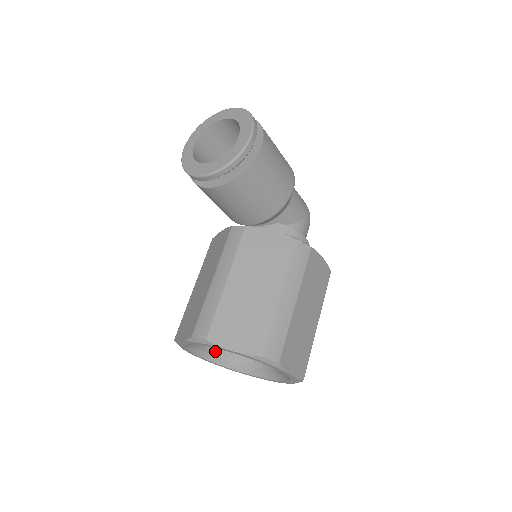
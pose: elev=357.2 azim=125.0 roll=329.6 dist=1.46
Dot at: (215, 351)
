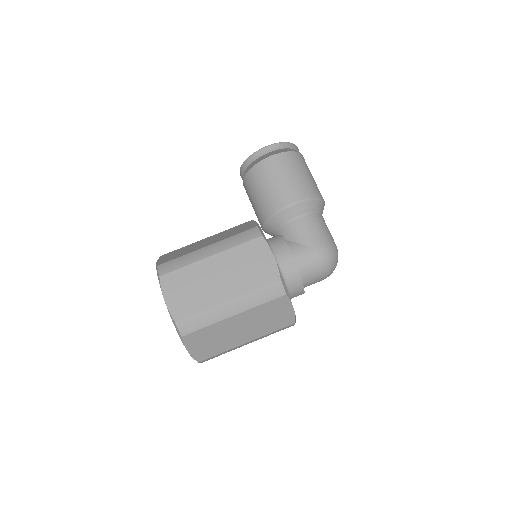
Dot at: occluded
